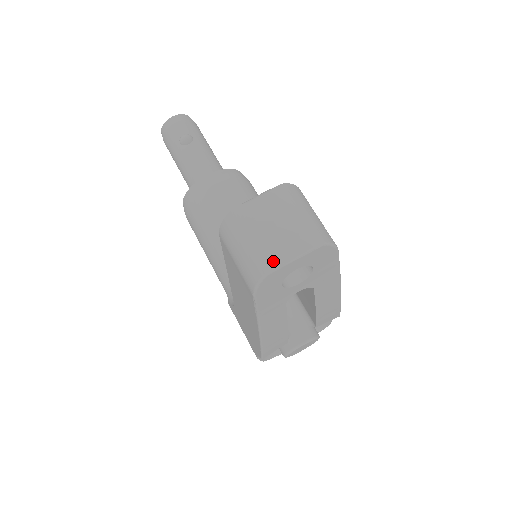
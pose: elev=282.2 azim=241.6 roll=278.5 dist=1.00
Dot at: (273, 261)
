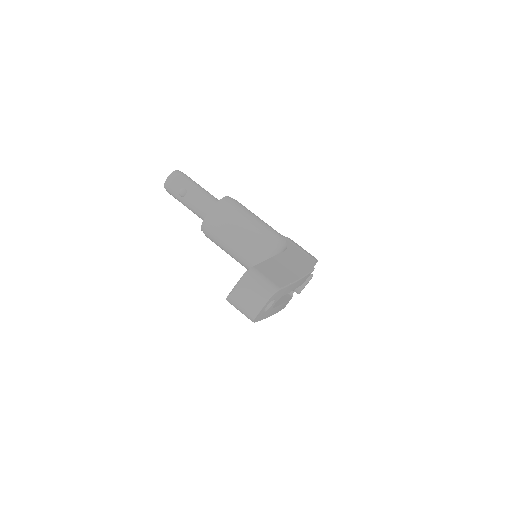
Dot at: (254, 313)
